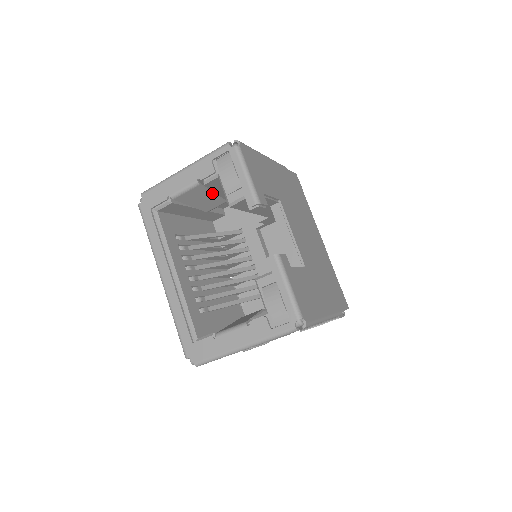
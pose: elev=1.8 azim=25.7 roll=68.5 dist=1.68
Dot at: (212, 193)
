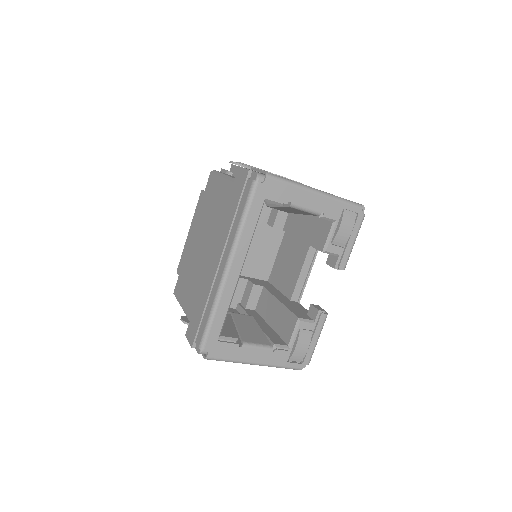
Dot at: (303, 214)
